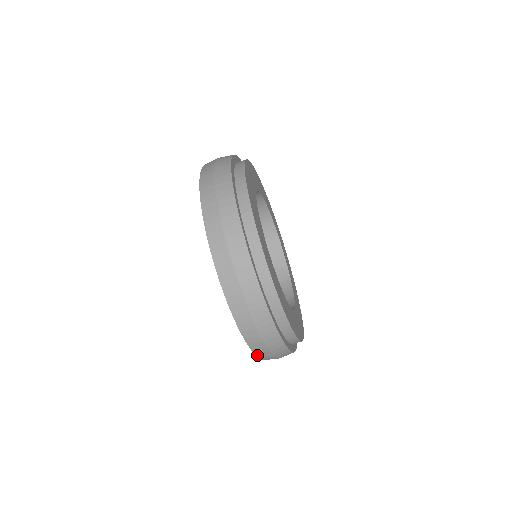
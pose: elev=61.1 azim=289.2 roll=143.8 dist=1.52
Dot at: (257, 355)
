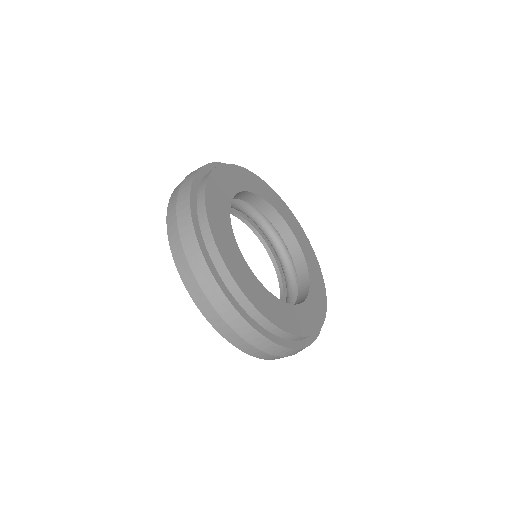
Dot at: (248, 353)
